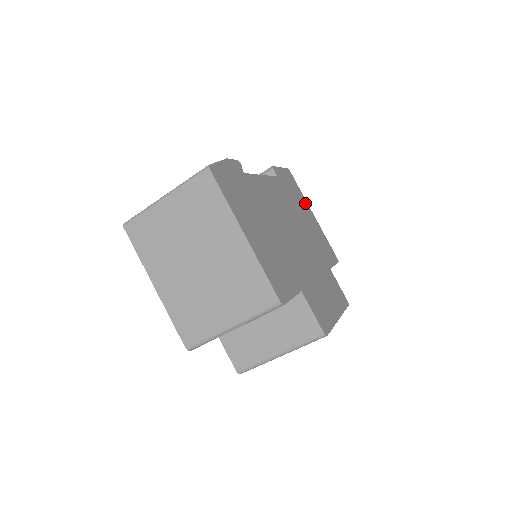
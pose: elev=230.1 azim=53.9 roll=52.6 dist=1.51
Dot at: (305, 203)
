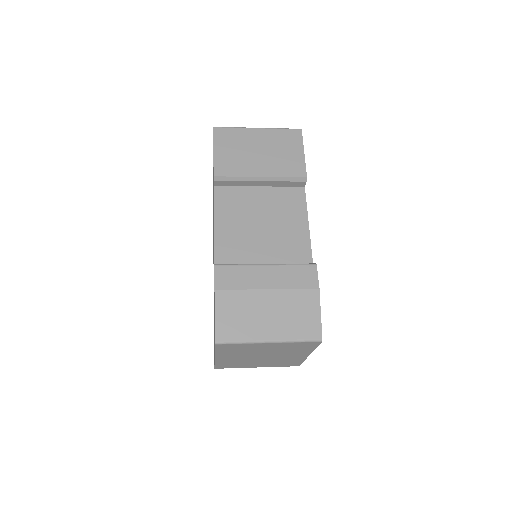
Dot at: occluded
